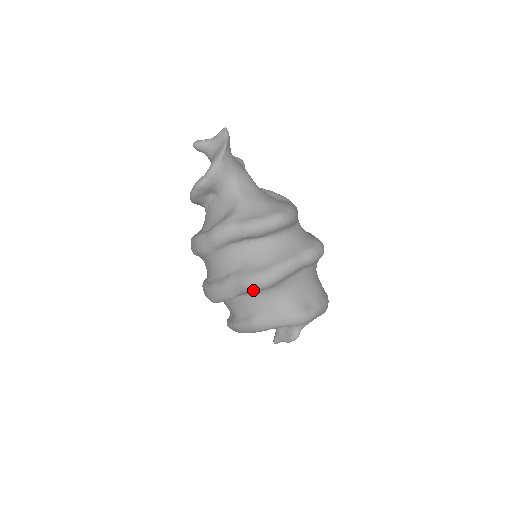
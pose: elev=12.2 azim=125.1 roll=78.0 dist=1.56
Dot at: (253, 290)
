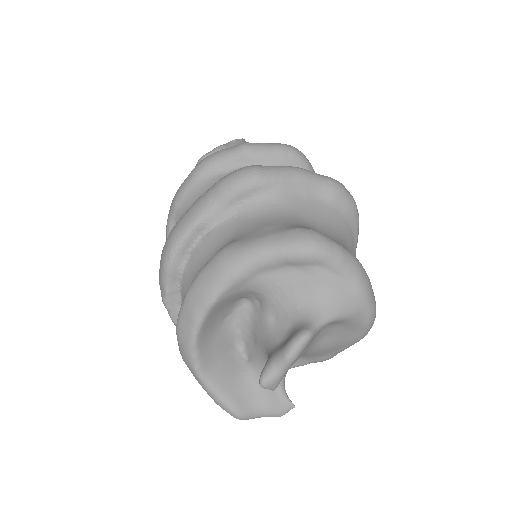
Dot at: (232, 185)
